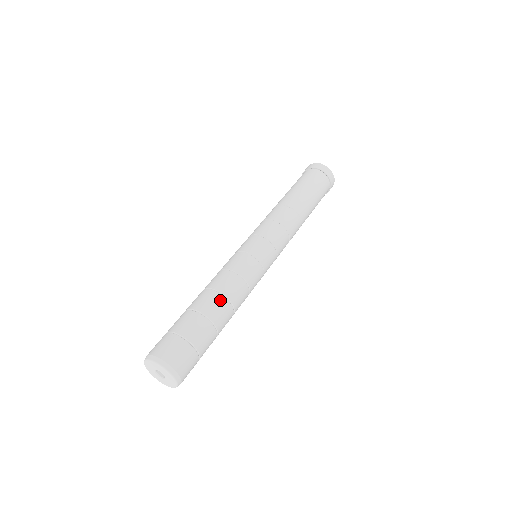
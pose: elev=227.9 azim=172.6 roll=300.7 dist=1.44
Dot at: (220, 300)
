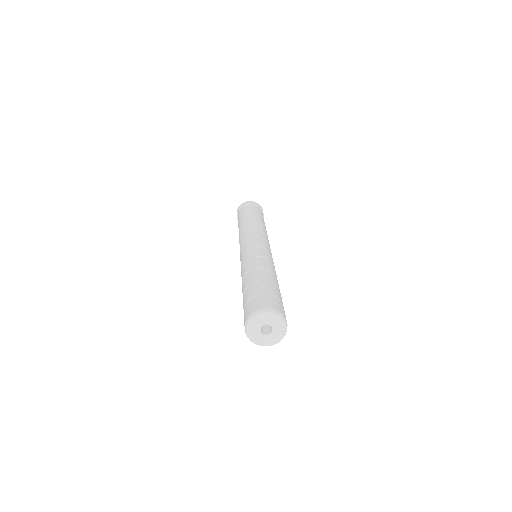
Dot at: (272, 274)
